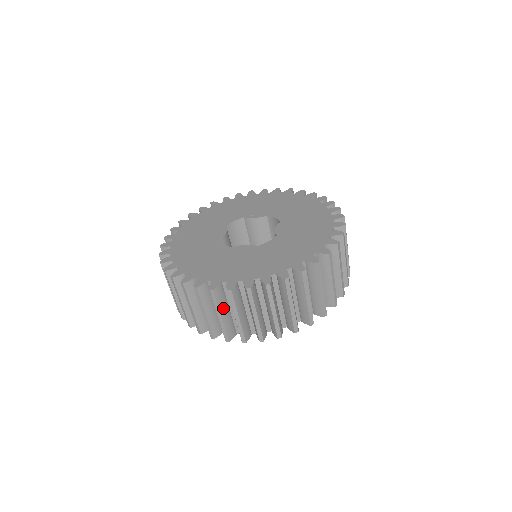
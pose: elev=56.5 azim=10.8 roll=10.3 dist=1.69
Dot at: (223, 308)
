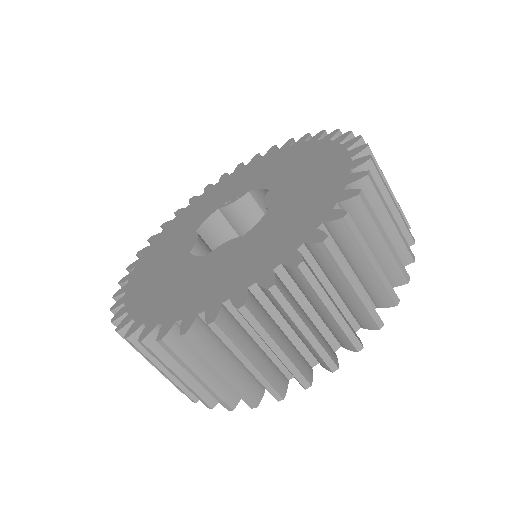
Dot at: (220, 357)
